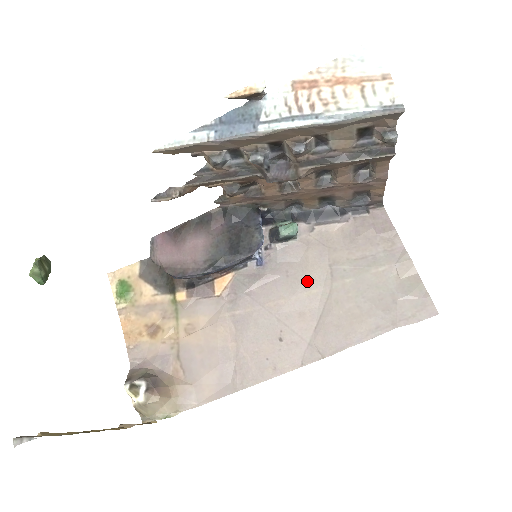
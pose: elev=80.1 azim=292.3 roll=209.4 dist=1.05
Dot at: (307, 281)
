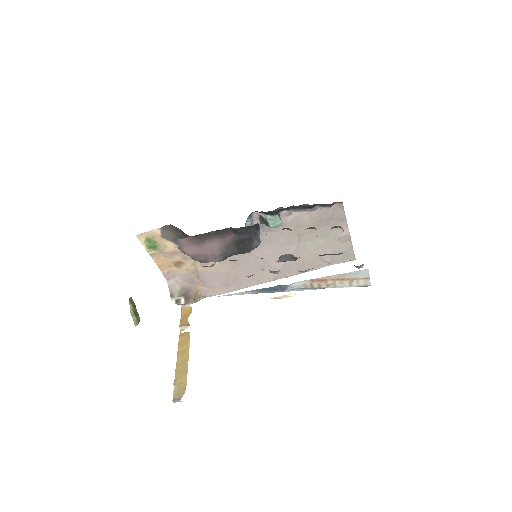
Dot at: (282, 243)
